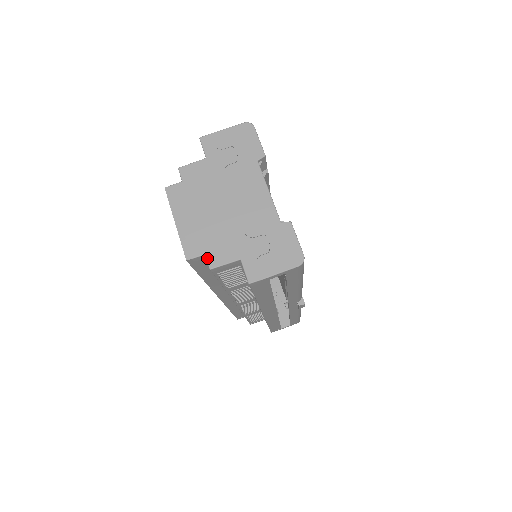
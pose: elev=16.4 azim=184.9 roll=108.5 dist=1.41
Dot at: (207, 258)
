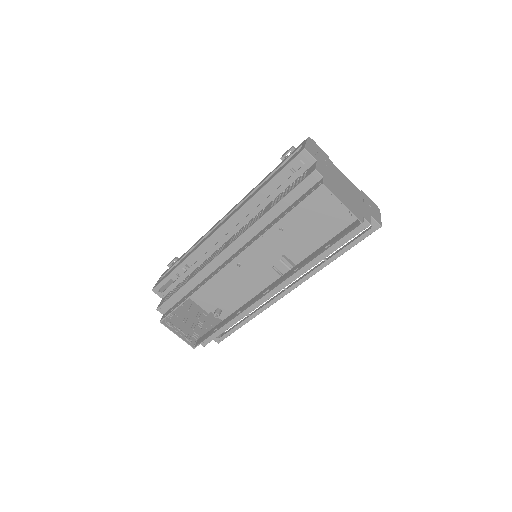
Dot at: (366, 219)
